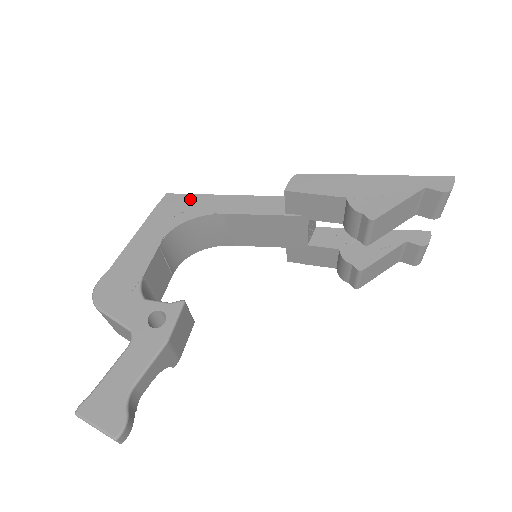
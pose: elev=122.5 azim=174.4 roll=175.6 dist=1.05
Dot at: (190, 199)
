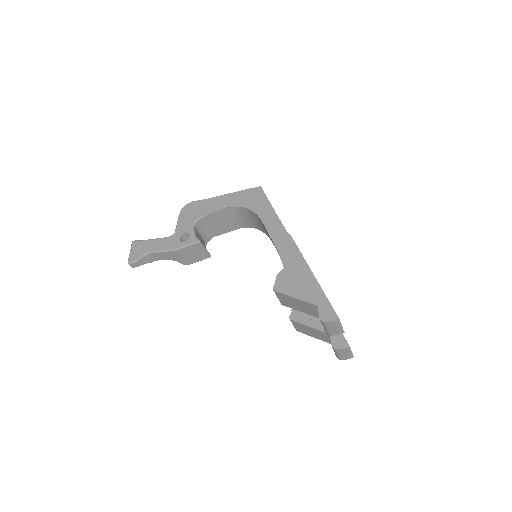
Dot at: (263, 199)
